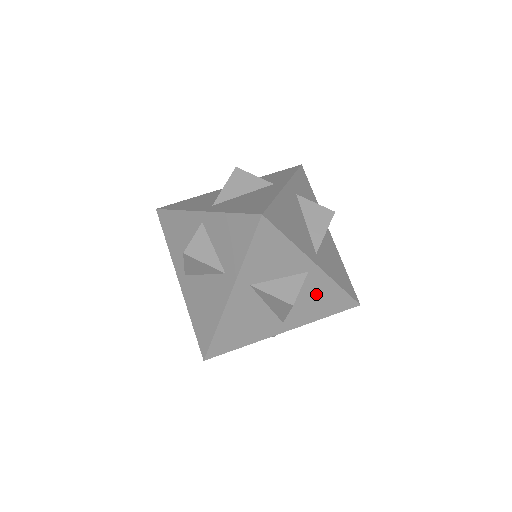
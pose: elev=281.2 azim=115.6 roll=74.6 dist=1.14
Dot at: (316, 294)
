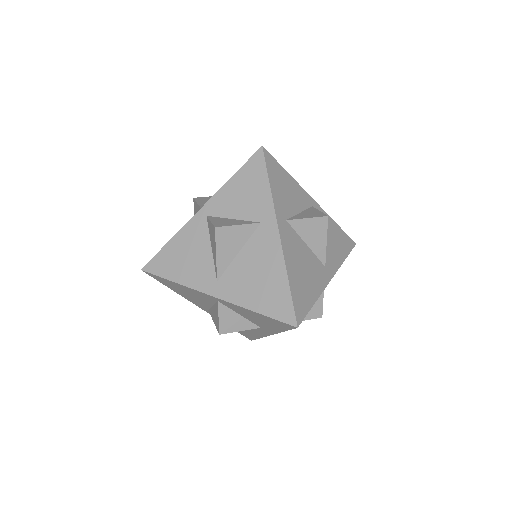
Dot at: (327, 232)
